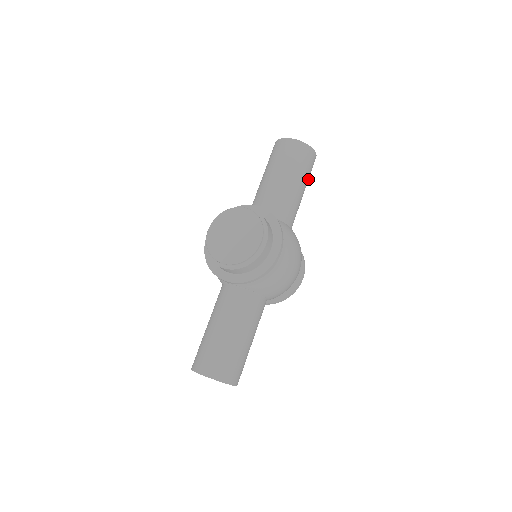
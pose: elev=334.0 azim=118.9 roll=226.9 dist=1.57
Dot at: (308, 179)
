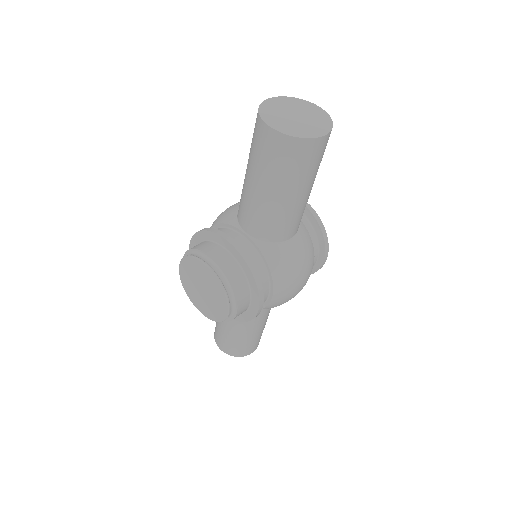
Dot at: (318, 167)
